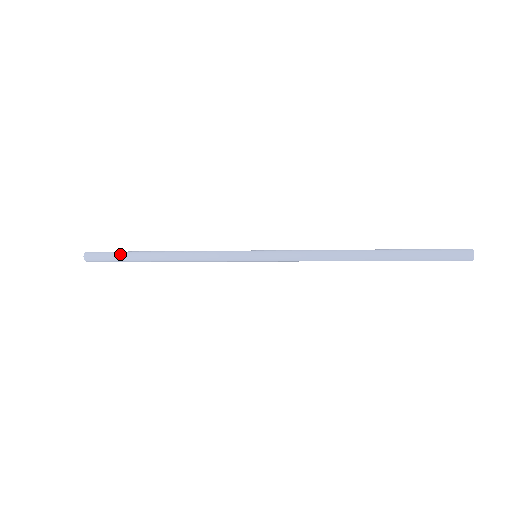
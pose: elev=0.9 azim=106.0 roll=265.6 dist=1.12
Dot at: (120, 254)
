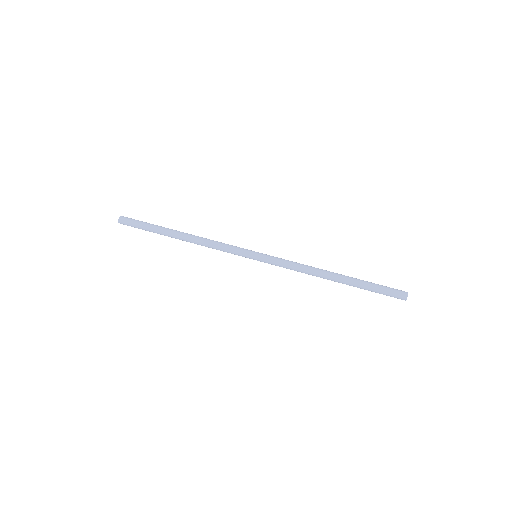
Dot at: (149, 229)
